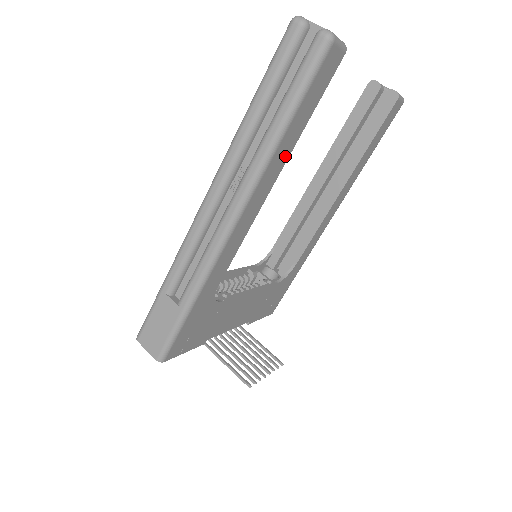
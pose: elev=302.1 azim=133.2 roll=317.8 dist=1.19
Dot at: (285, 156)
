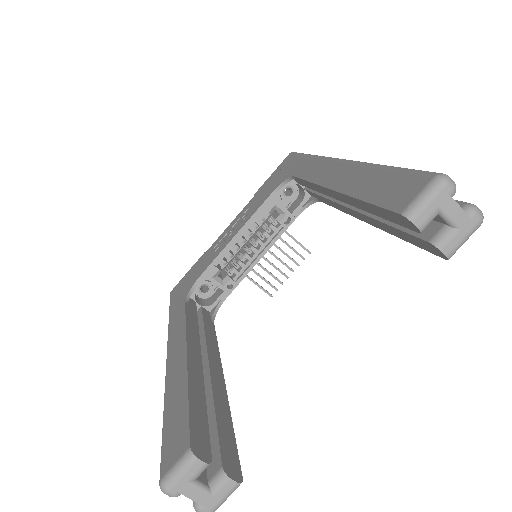
Dot at: occluded
